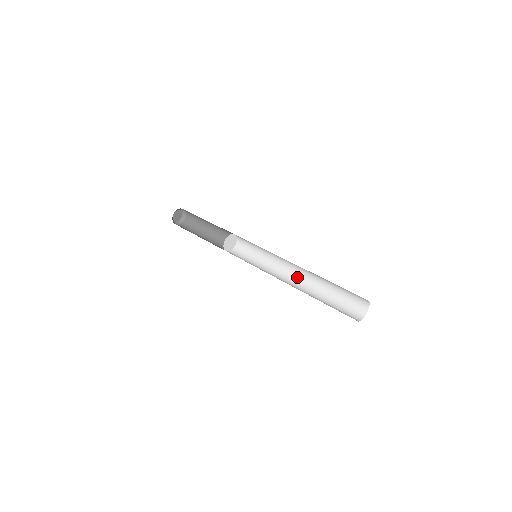
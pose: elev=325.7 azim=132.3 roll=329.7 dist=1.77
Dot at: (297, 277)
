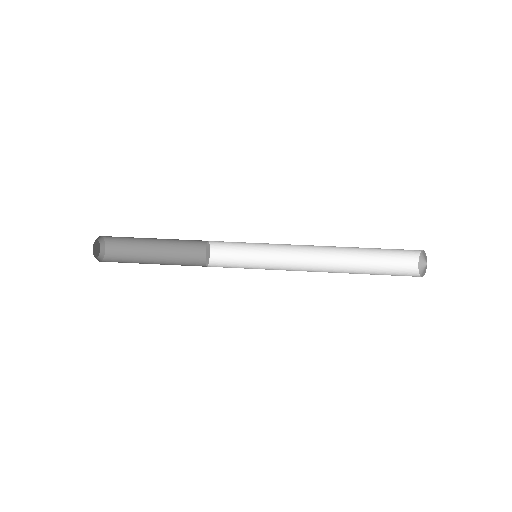
Dot at: (318, 257)
